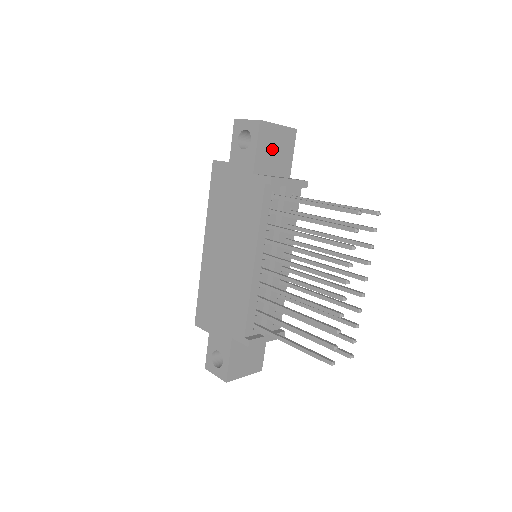
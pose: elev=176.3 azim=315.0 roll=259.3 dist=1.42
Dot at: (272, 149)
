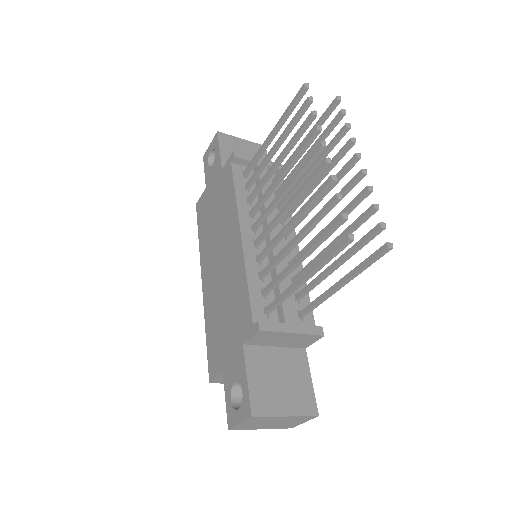
Dot at: occluded
